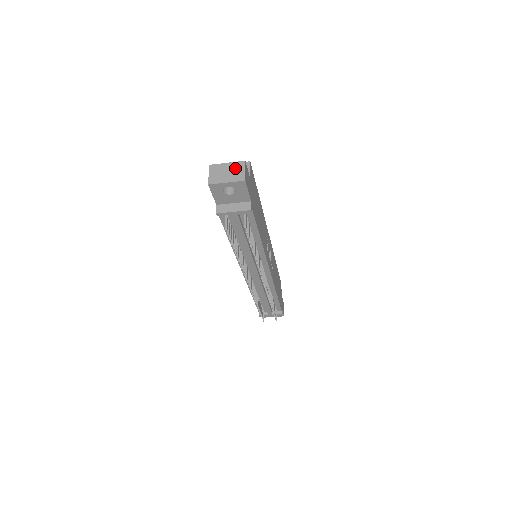
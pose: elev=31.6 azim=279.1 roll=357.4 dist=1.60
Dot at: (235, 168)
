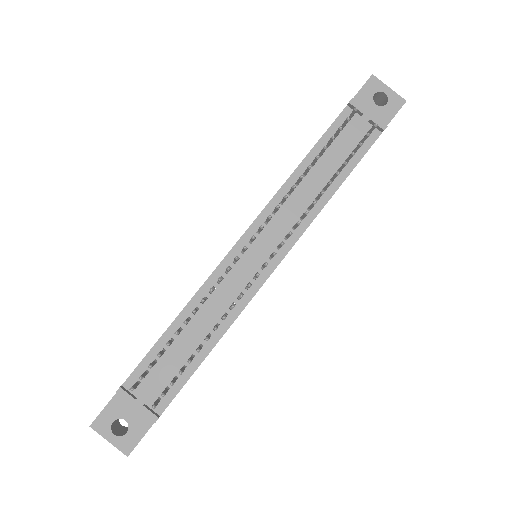
Dot at: occluded
